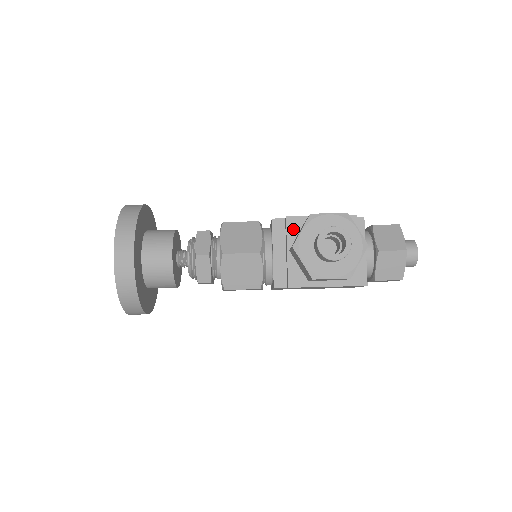
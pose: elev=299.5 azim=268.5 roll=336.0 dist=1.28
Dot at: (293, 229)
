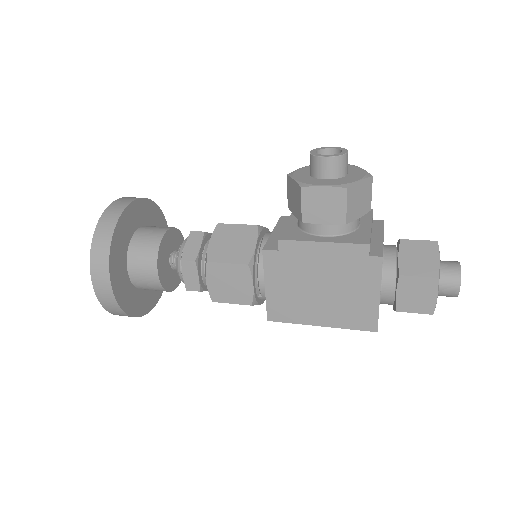
Dot at: occluded
